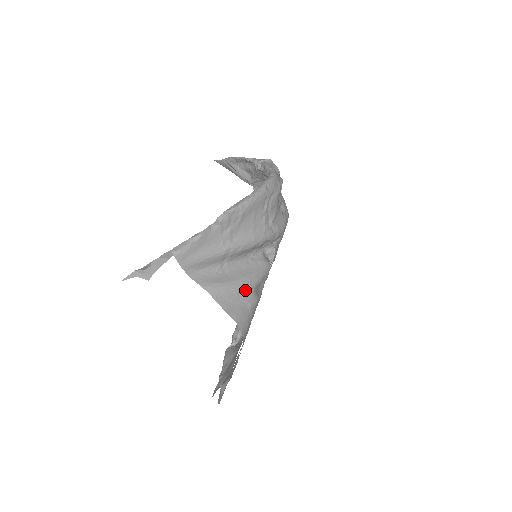
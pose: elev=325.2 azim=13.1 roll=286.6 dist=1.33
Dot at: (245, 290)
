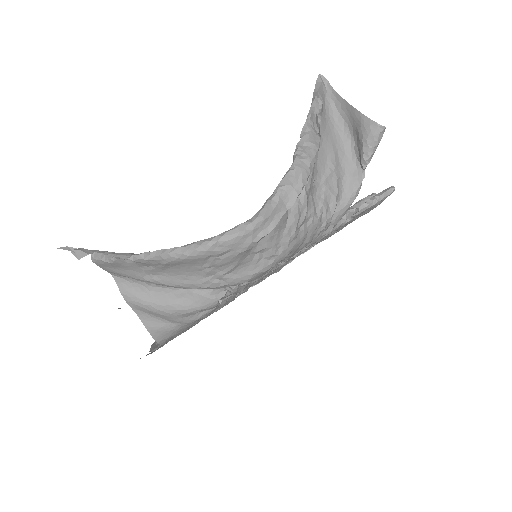
Dot at: (168, 315)
